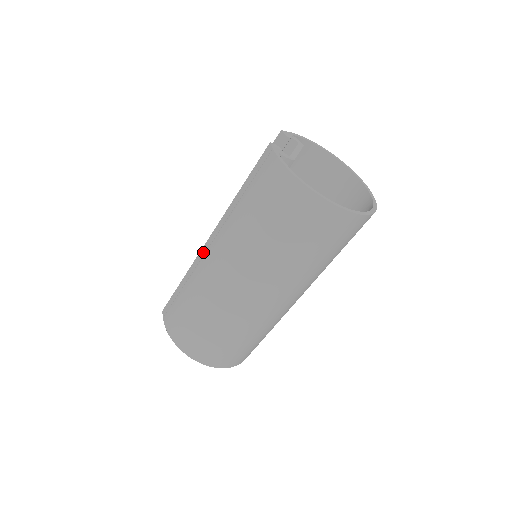
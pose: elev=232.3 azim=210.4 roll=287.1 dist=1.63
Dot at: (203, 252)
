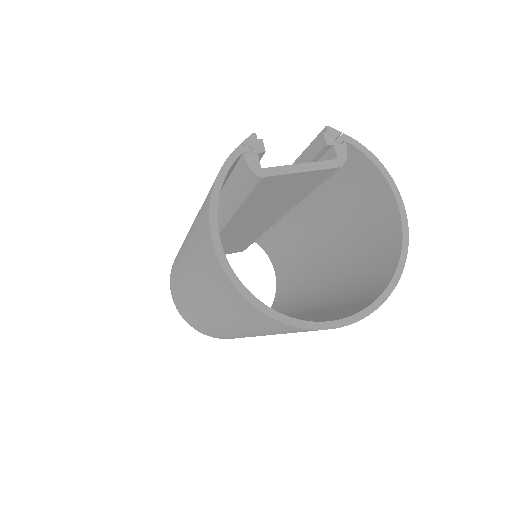
Dot at: occluded
